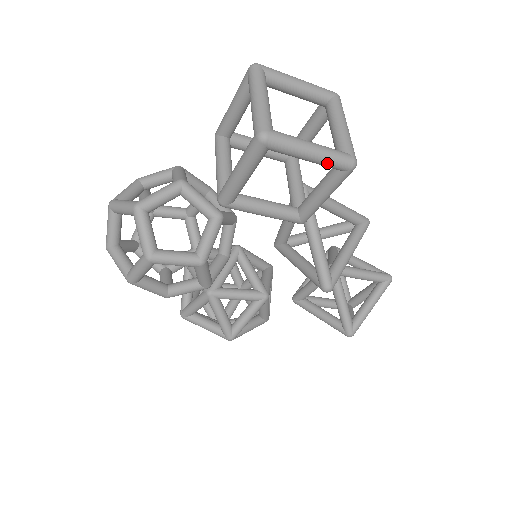
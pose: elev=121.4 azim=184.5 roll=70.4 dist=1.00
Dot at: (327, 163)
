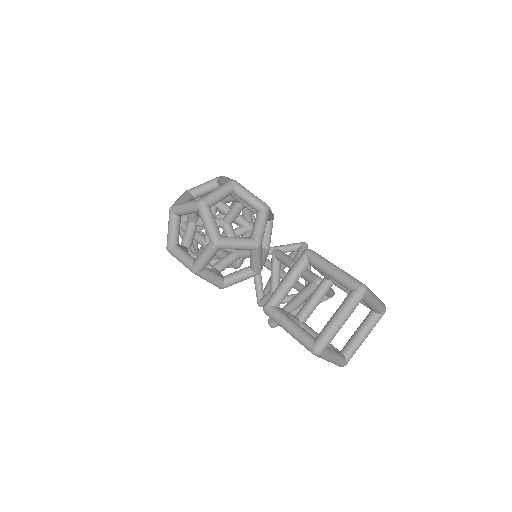
Dot at: occluded
